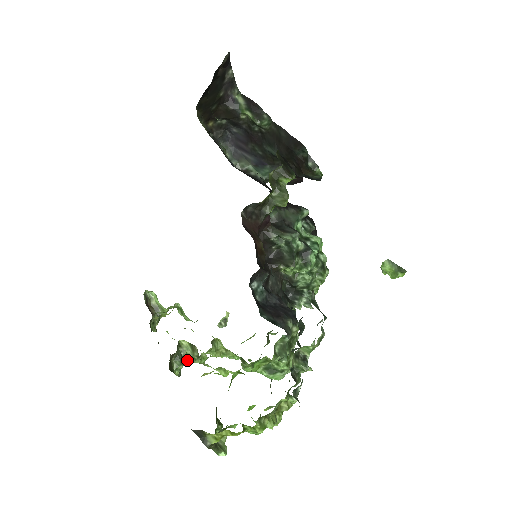
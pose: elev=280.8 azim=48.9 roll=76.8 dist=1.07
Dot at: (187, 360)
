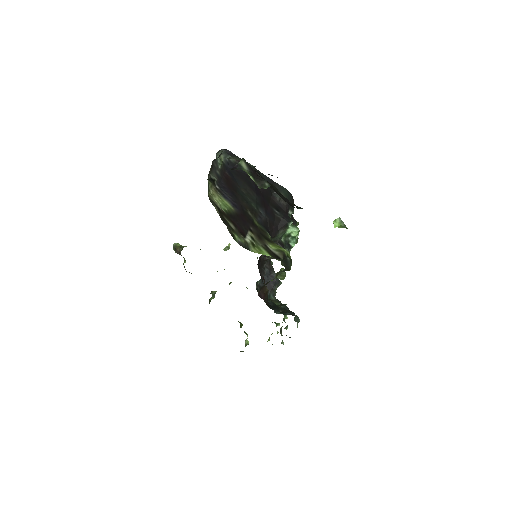
Dot at: occluded
